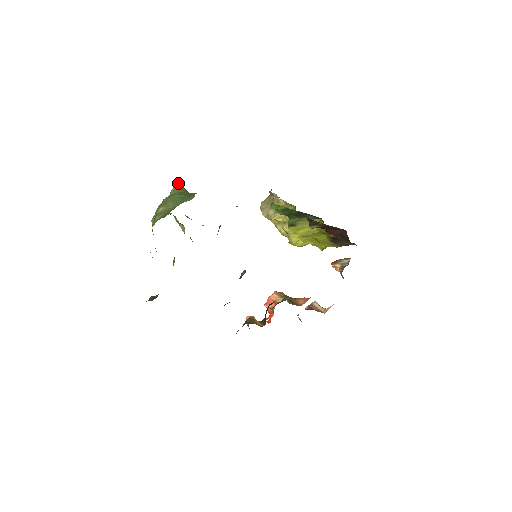
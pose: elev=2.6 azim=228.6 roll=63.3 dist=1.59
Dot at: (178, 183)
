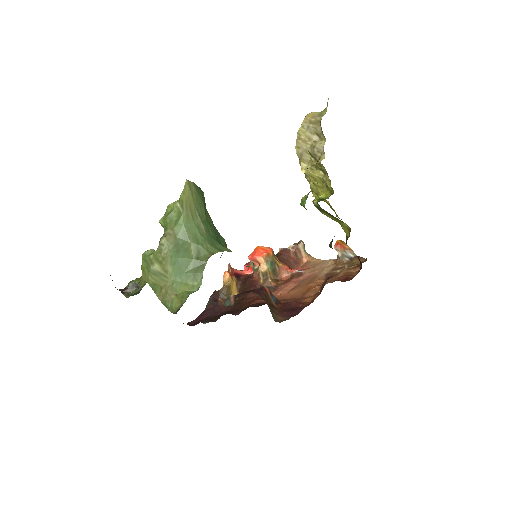
Dot at: (189, 194)
